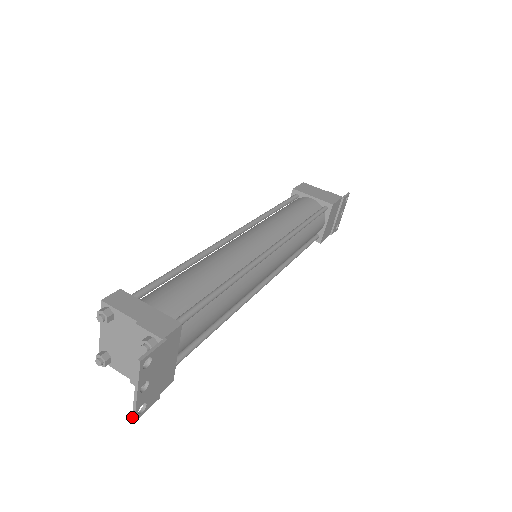
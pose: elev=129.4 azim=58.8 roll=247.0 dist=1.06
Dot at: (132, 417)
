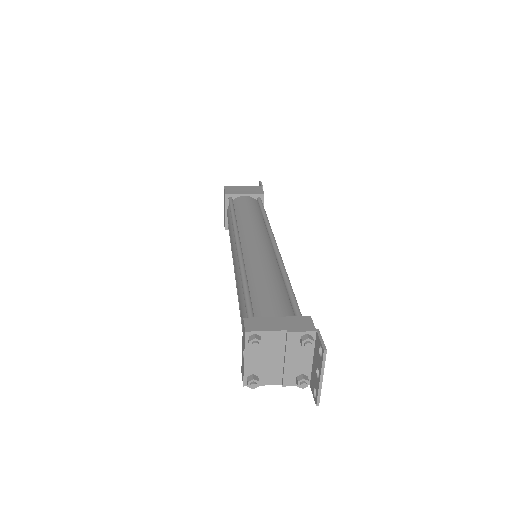
Dot at: (317, 403)
